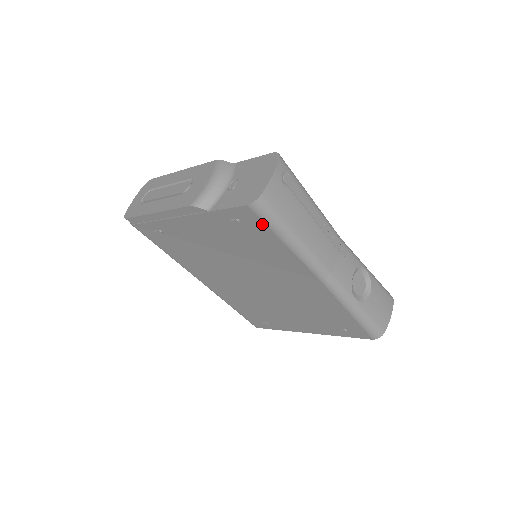
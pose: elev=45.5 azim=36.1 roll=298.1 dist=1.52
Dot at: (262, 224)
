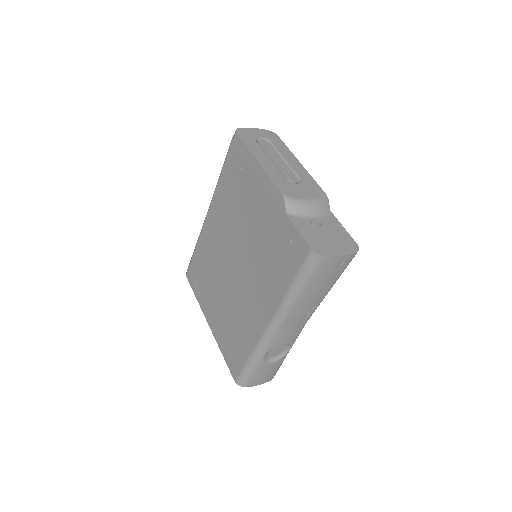
Dot at: (298, 264)
